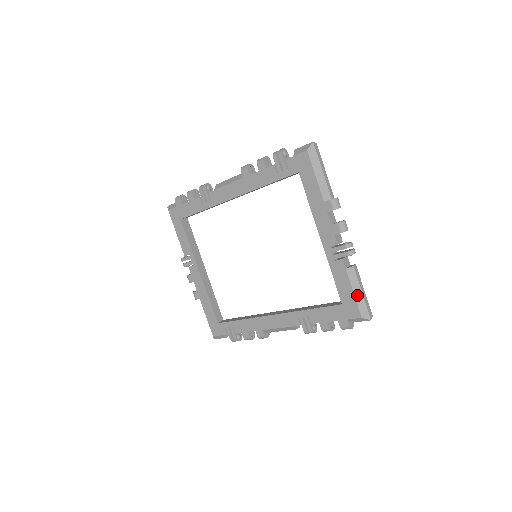
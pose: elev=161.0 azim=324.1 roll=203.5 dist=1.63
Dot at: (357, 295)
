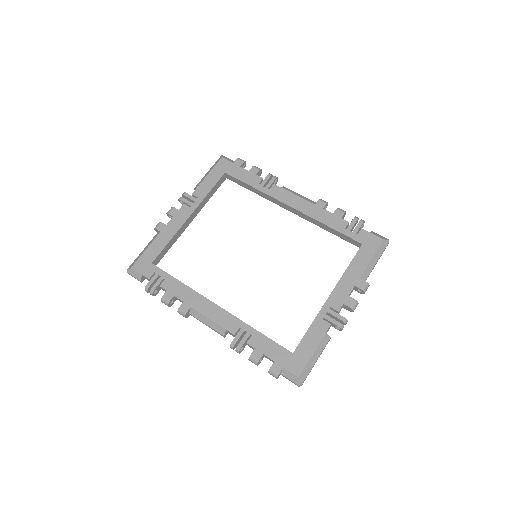
Dot at: (313, 358)
